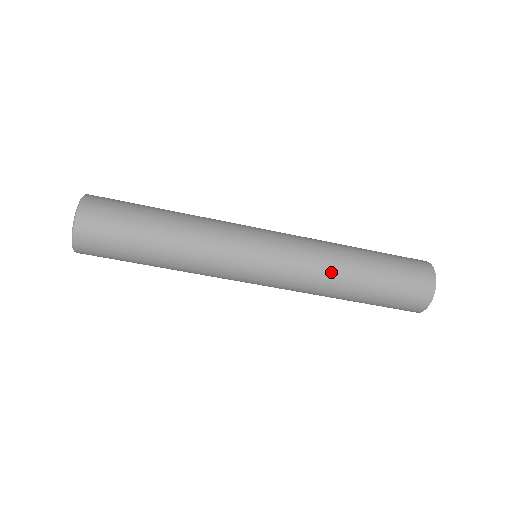
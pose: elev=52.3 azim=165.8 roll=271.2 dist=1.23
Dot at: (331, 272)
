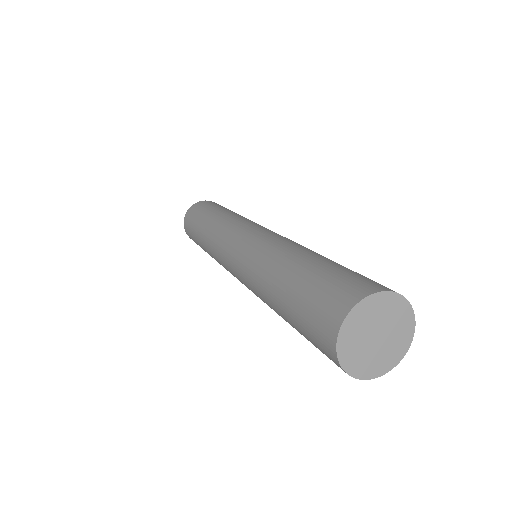
Dot at: (293, 245)
